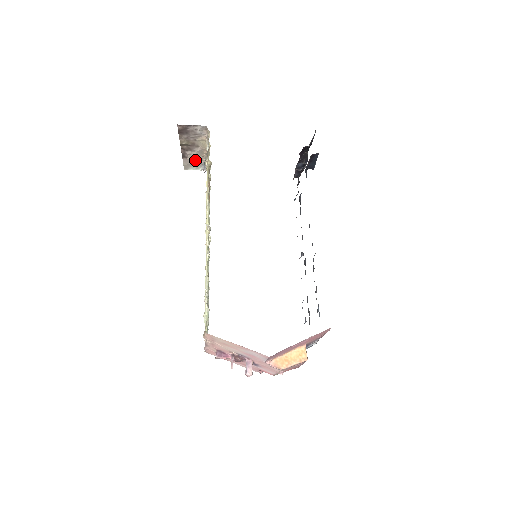
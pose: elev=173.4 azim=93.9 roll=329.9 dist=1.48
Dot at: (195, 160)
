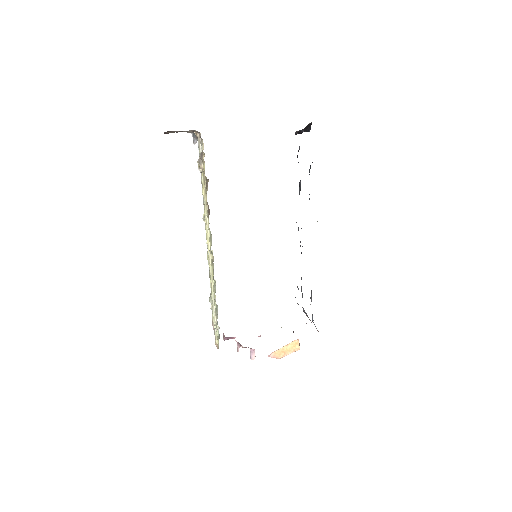
Dot at: occluded
